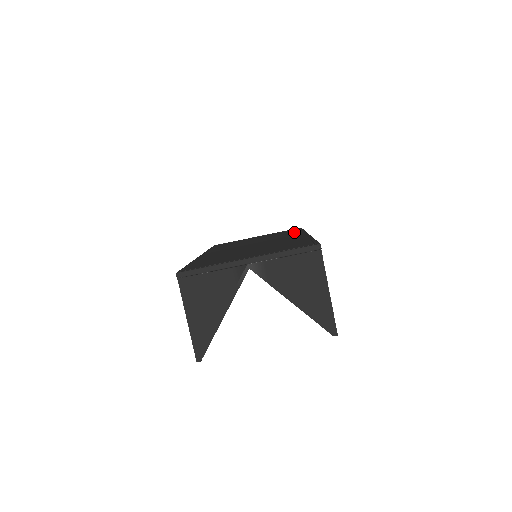
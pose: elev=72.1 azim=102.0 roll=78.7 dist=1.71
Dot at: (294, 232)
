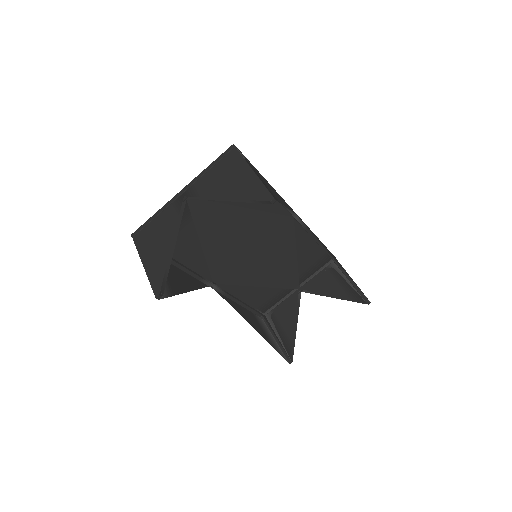
Dot at: occluded
